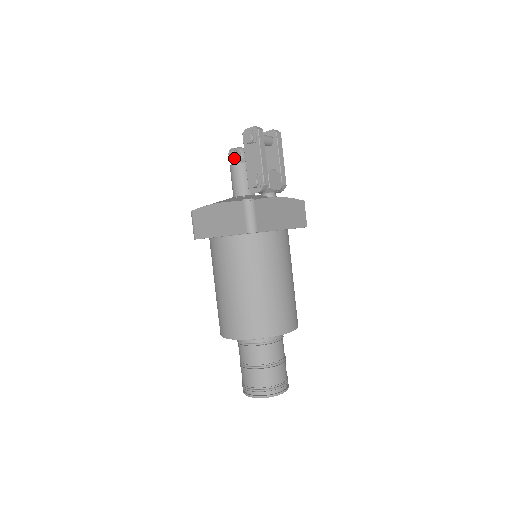
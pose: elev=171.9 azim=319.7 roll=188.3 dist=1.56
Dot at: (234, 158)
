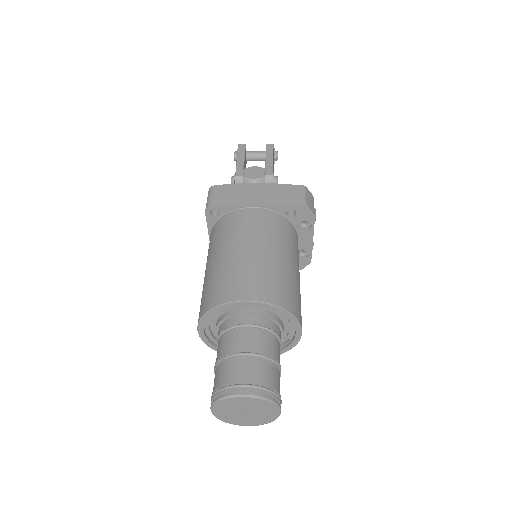
Dot at: occluded
